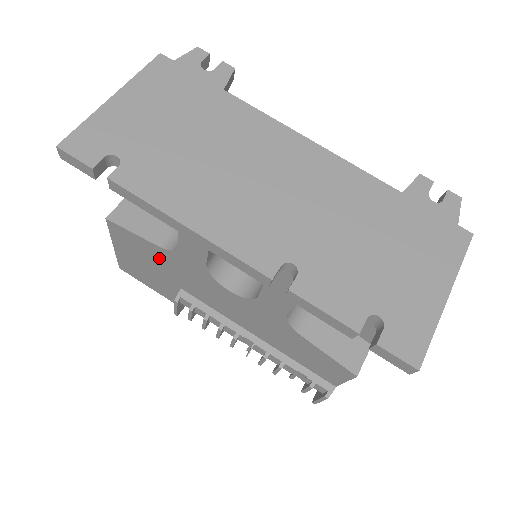
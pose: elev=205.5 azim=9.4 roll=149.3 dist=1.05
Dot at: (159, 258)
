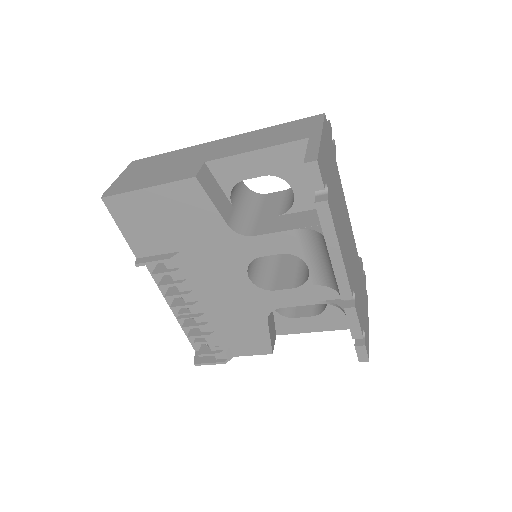
Dot at: (205, 227)
